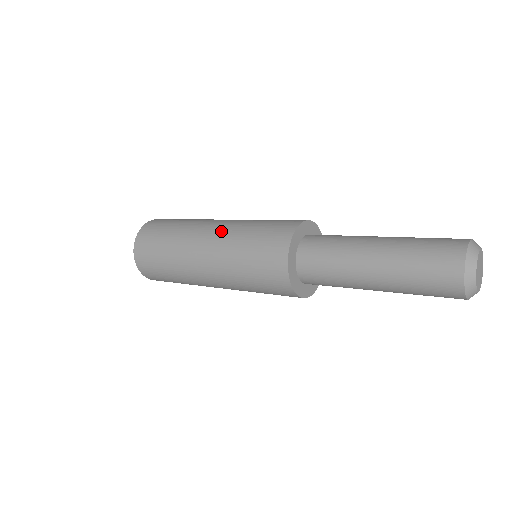
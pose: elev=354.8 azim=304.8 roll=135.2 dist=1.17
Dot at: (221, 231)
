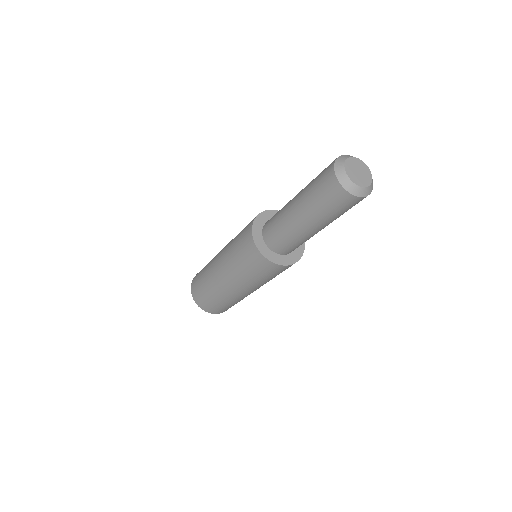
Dot at: (223, 257)
